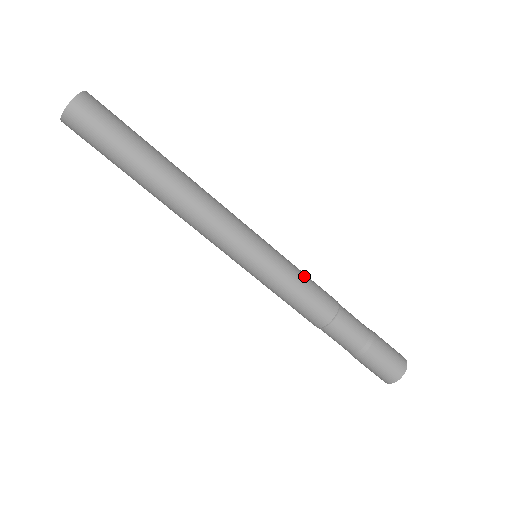
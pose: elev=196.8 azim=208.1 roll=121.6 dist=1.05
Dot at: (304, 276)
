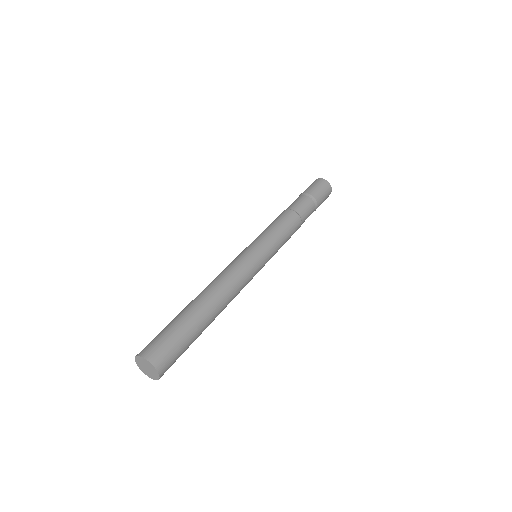
Dot at: (282, 233)
